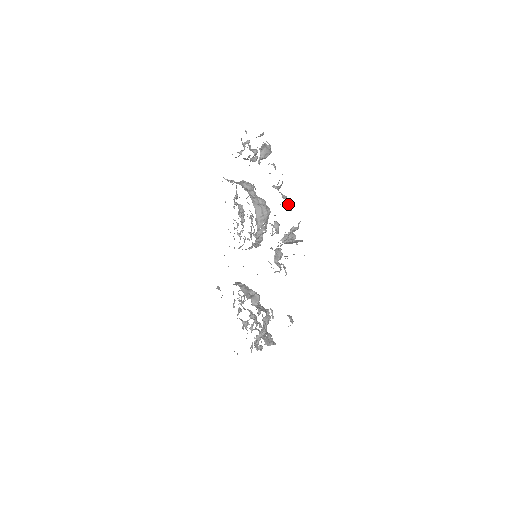
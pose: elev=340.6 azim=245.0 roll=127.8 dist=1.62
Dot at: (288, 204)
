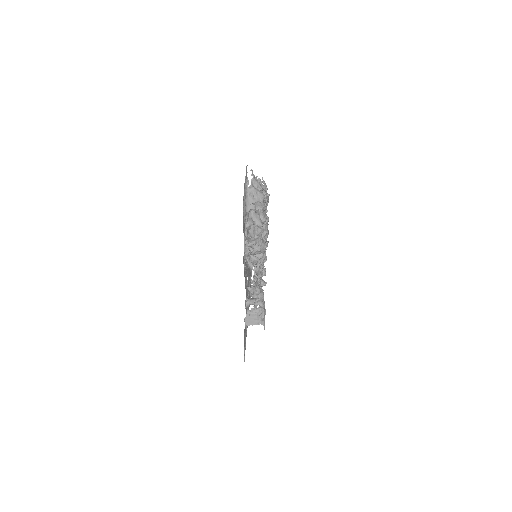
Dot at: (258, 299)
